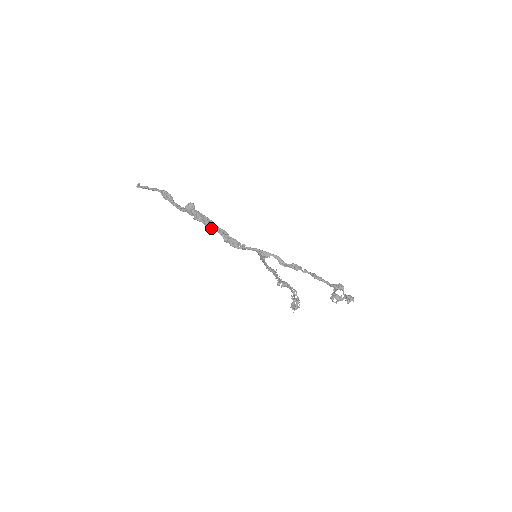
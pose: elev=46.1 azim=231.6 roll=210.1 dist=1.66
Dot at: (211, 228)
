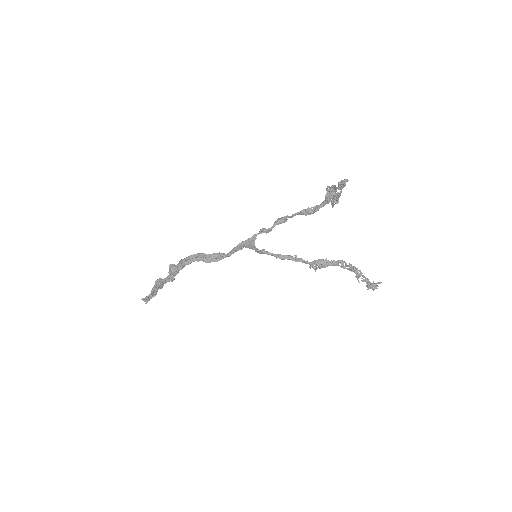
Dot at: (188, 263)
